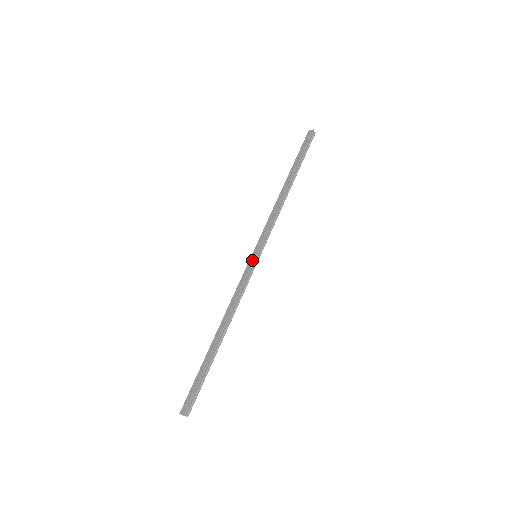
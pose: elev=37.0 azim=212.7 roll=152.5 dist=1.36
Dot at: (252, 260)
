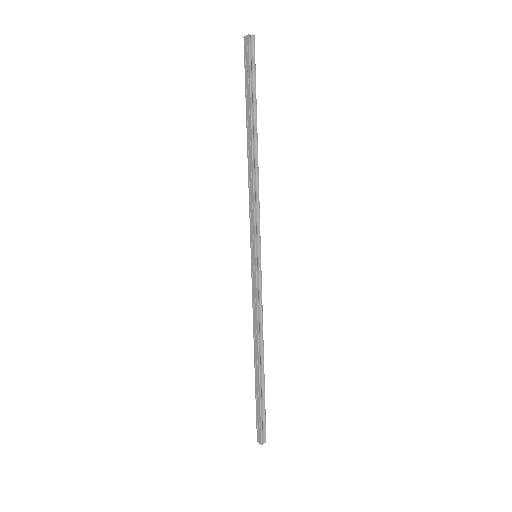
Dot at: (253, 265)
